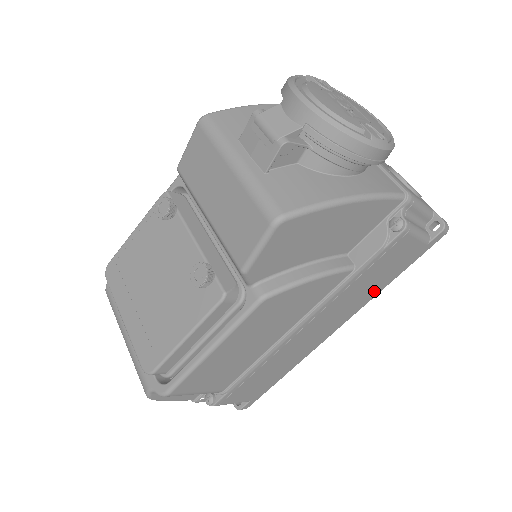
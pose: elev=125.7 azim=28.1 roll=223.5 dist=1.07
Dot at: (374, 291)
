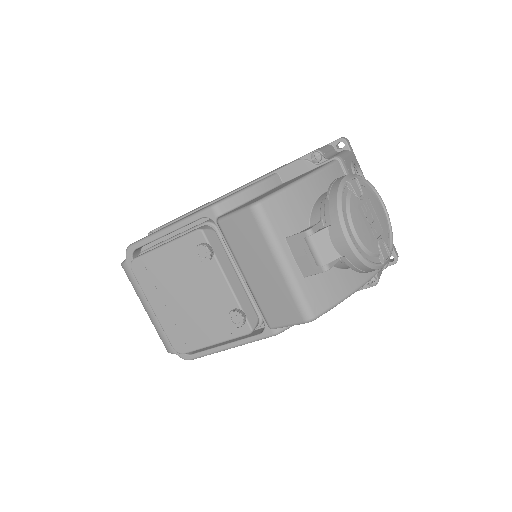
Dot at: occluded
